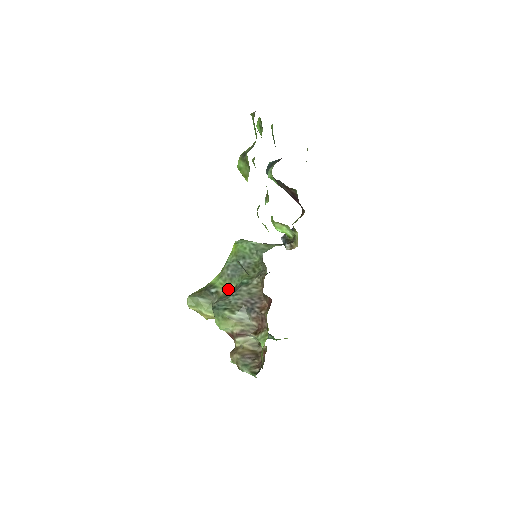
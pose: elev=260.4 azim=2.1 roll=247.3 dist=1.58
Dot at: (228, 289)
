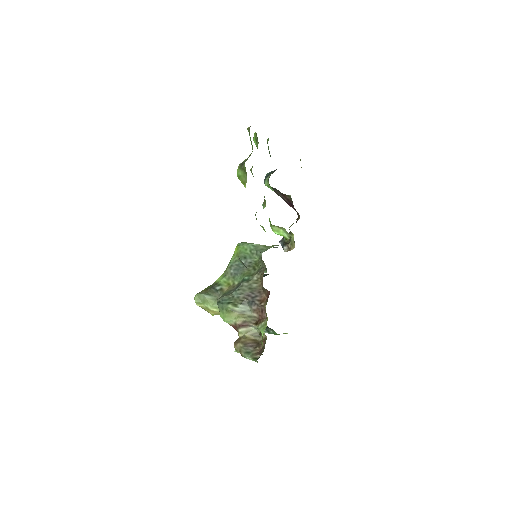
Dot at: (231, 286)
